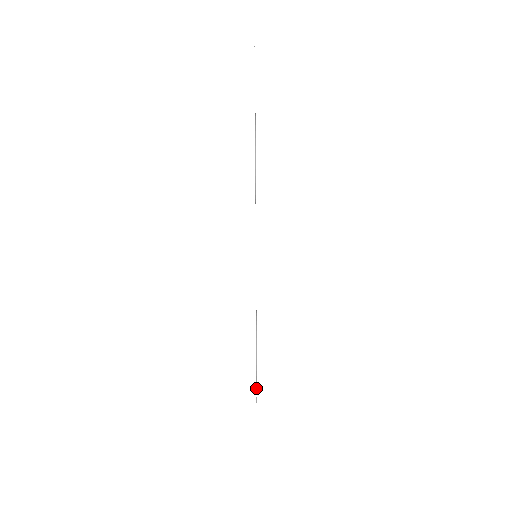
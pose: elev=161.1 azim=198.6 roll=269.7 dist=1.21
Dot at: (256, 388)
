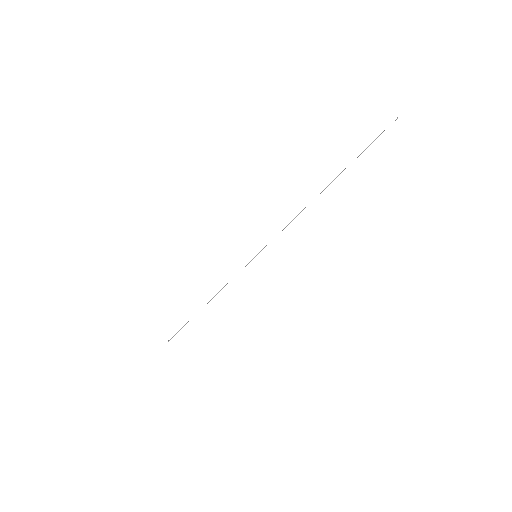
Dot at: (176, 333)
